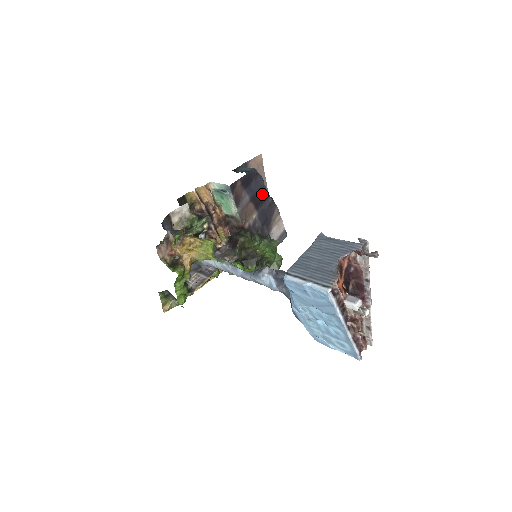
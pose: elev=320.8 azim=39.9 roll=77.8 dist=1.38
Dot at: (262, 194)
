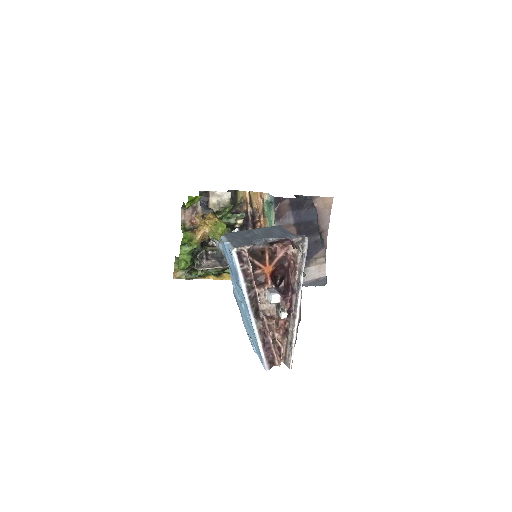
Dot at: (311, 227)
